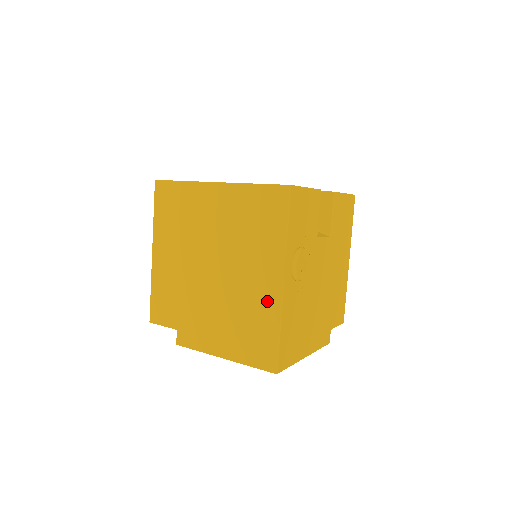
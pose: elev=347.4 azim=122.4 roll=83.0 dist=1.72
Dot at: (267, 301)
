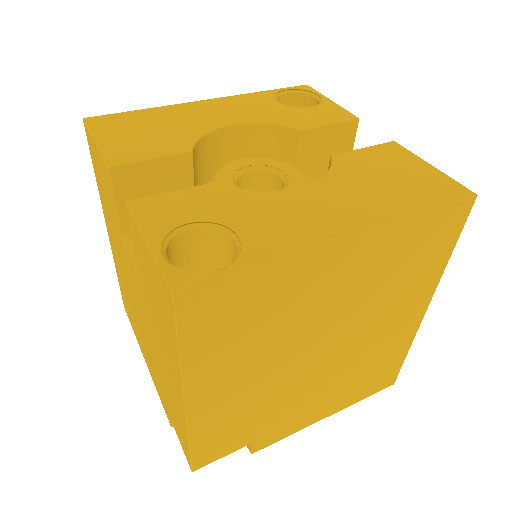
Dot at: (401, 337)
